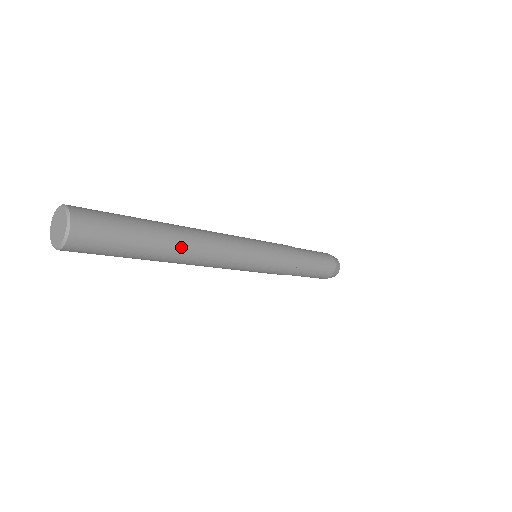
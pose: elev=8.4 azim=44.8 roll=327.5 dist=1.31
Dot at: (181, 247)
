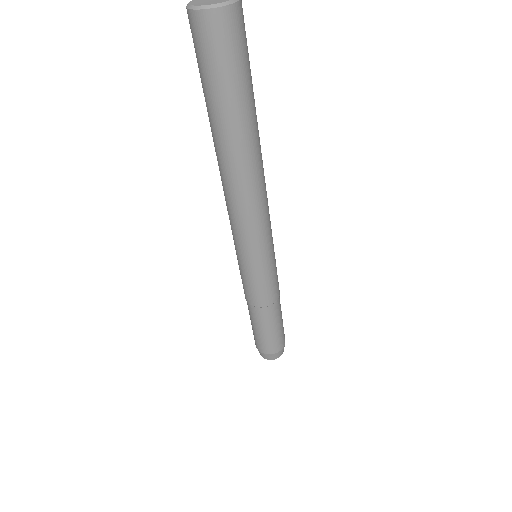
Dot at: occluded
